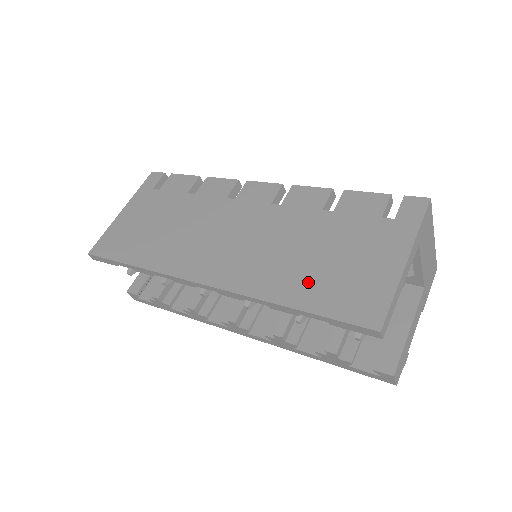
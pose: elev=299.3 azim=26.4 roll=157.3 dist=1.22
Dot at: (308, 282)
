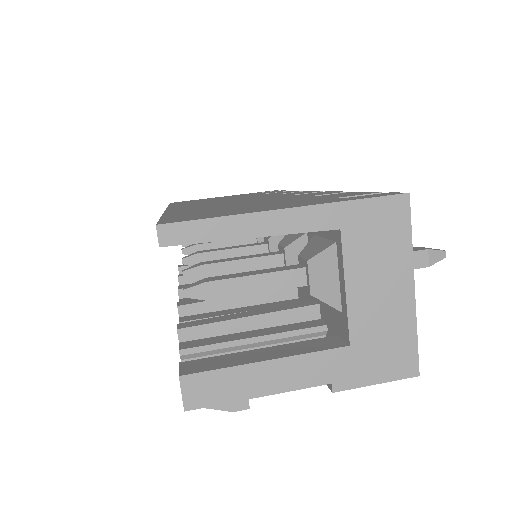
Dot at: (203, 210)
